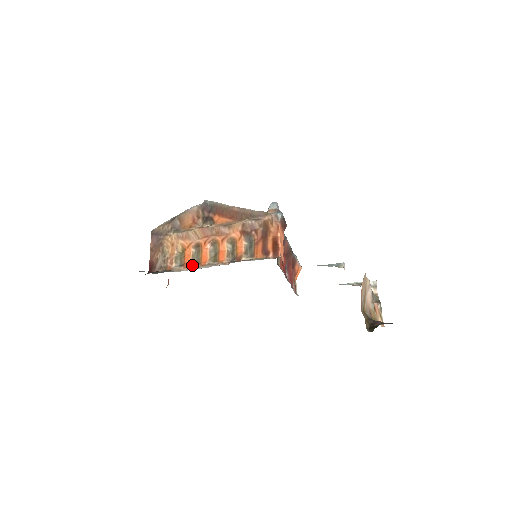
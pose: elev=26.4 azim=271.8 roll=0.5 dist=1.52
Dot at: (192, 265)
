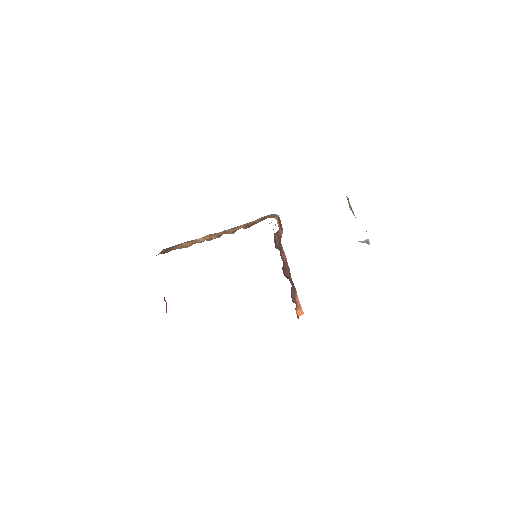
Dot at: occluded
